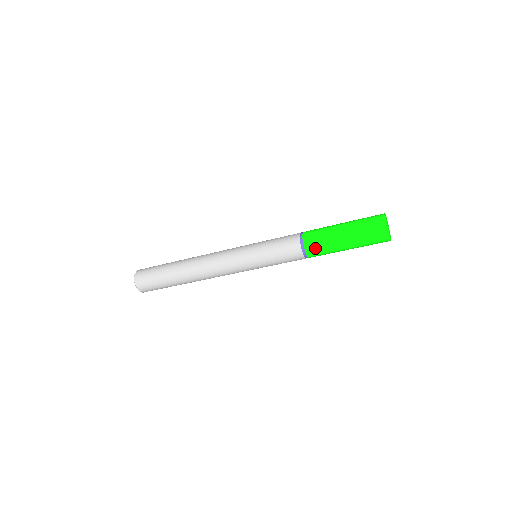
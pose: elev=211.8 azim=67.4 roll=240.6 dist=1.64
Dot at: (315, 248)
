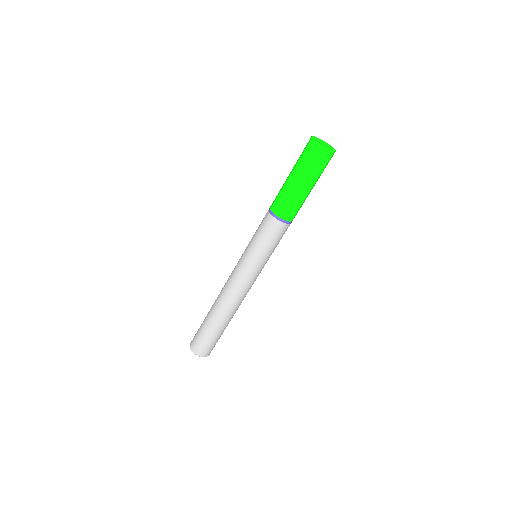
Dot at: (277, 203)
